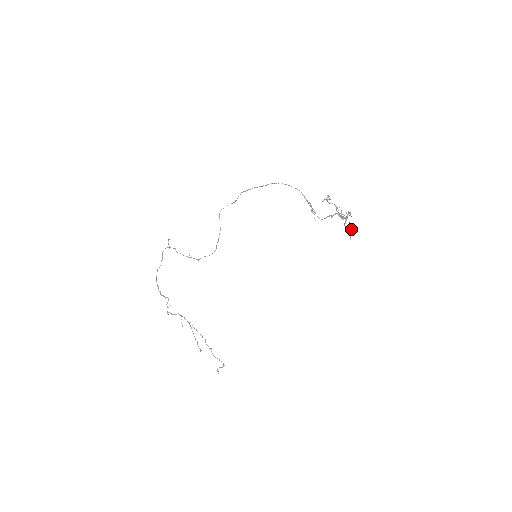
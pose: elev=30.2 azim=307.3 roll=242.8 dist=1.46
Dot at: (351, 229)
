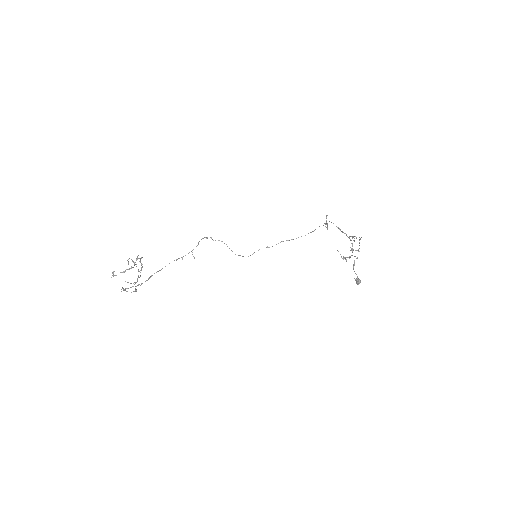
Dot at: (360, 282)
